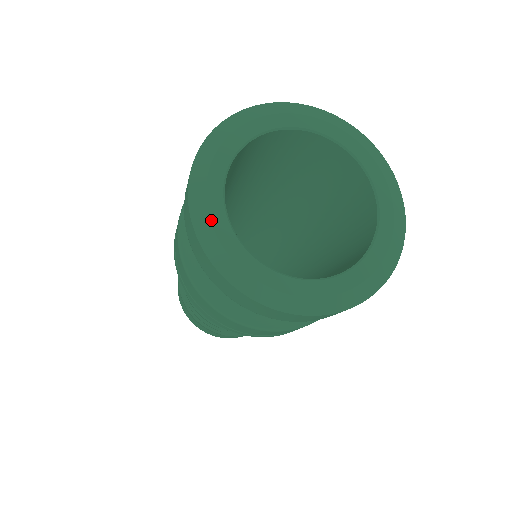
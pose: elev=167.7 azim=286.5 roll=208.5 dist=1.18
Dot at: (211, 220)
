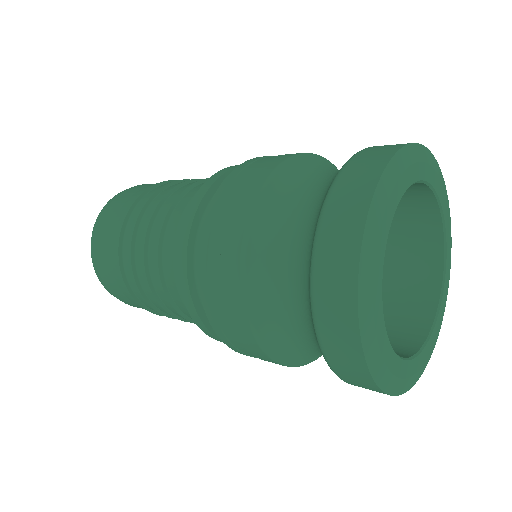
Dot at: (374, 309)
